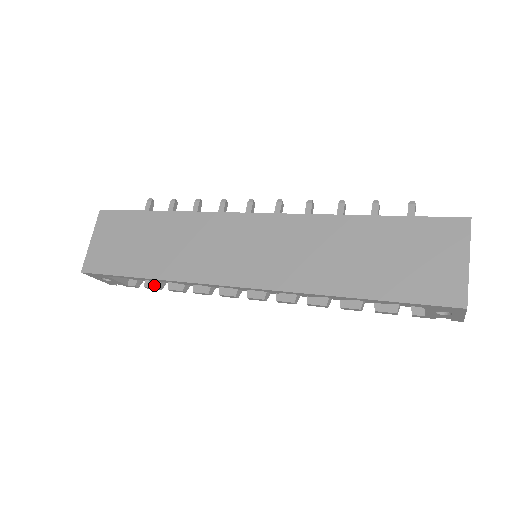
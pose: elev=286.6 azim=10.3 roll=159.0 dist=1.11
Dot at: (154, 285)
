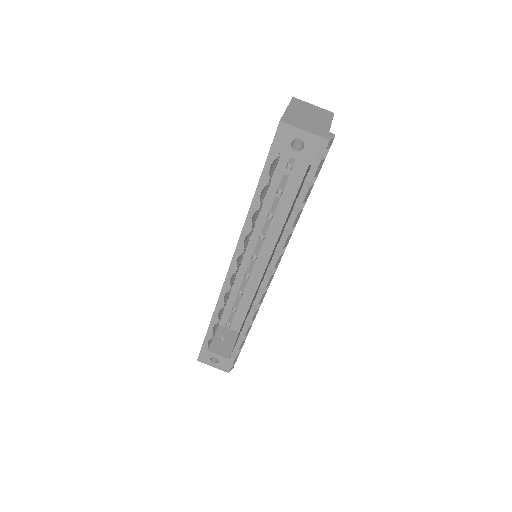
Dot at: (236, 342)
